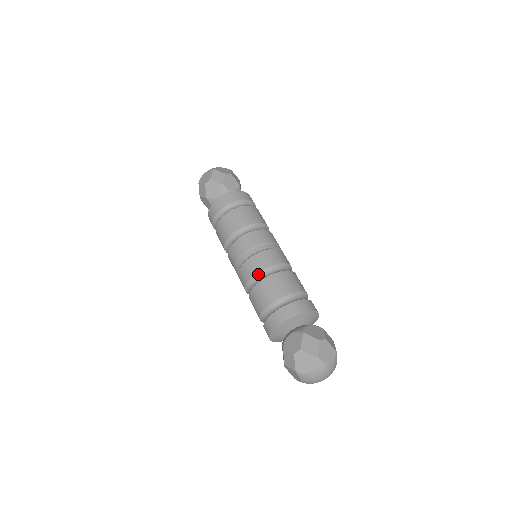
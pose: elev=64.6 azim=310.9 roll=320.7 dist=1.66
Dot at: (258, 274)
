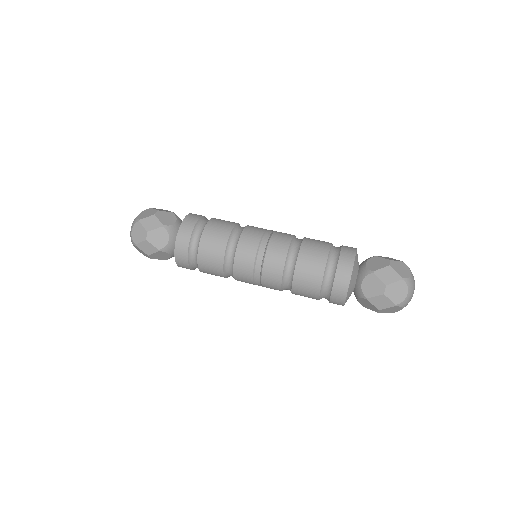
Dot at: (283, 288)
